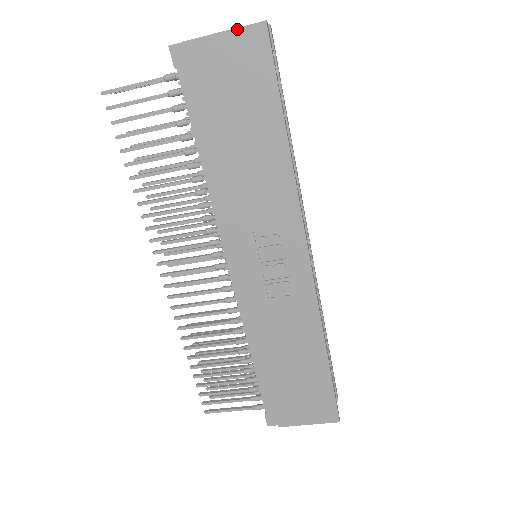
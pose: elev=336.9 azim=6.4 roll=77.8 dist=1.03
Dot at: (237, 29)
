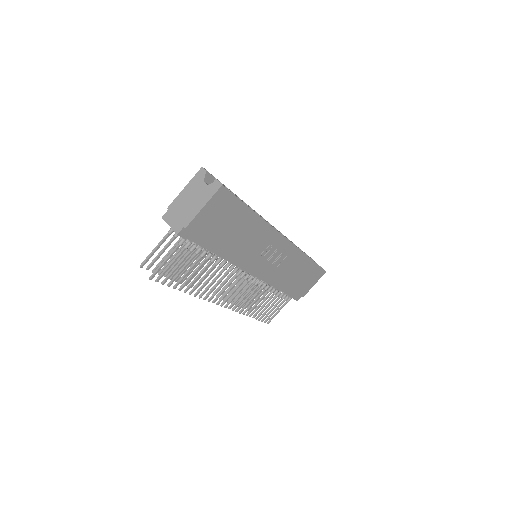
Dot at: (210, 200)
